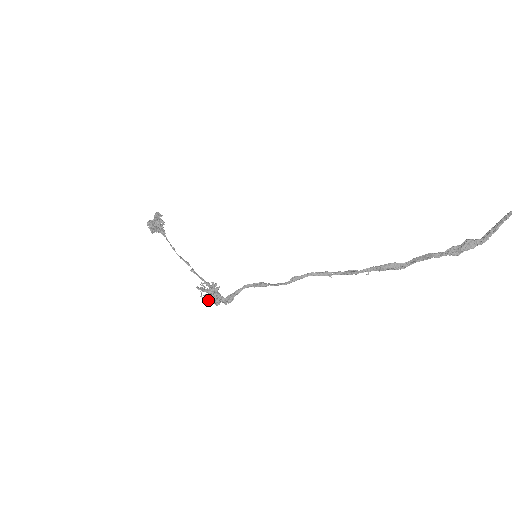
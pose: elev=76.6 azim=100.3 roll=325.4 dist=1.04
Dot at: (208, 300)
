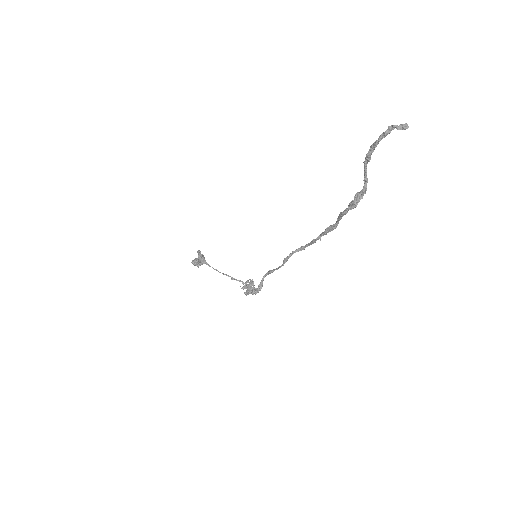
Dot at: (248, 294)
